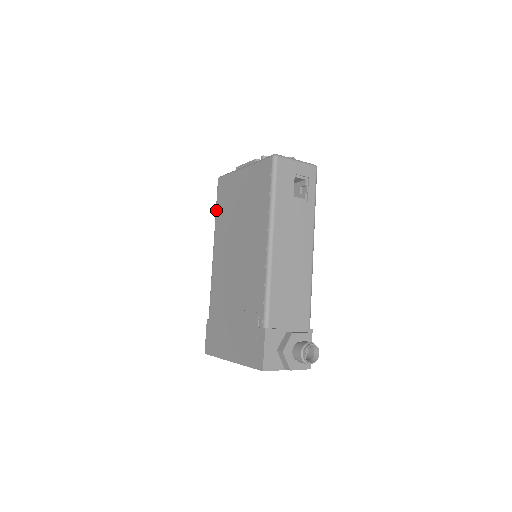
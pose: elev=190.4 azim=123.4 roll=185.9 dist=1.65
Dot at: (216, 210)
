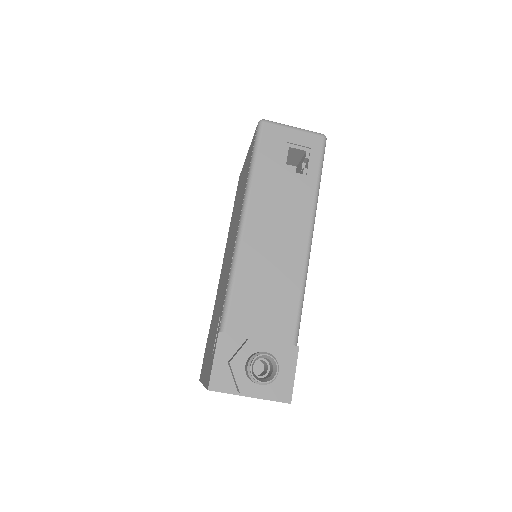
Dot at: occluded
